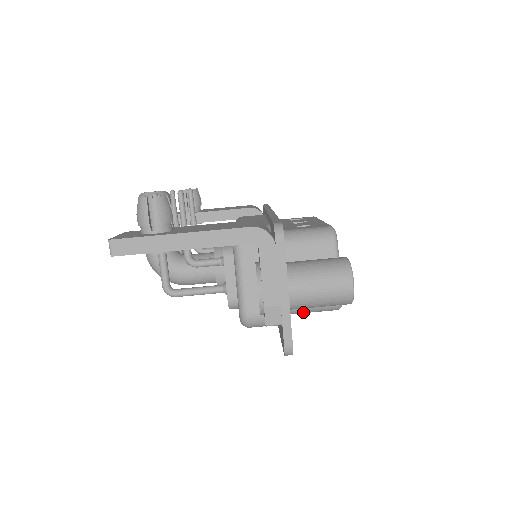
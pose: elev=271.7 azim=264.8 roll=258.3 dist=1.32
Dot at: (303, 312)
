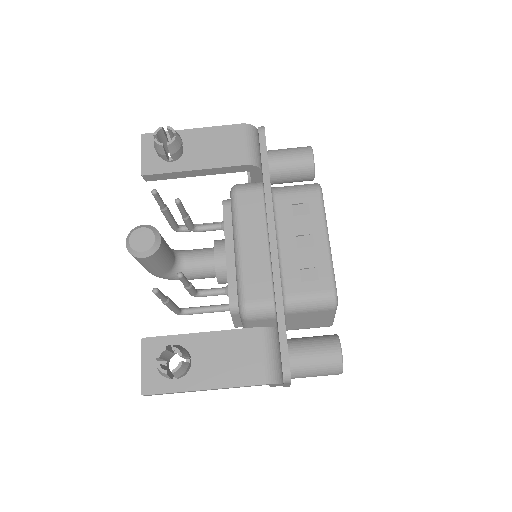
Dot at: occluded
